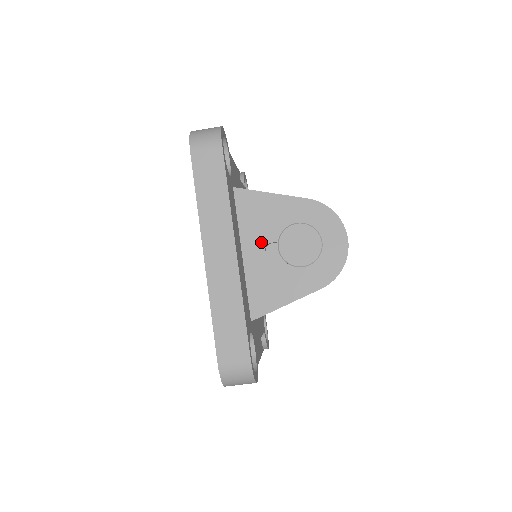
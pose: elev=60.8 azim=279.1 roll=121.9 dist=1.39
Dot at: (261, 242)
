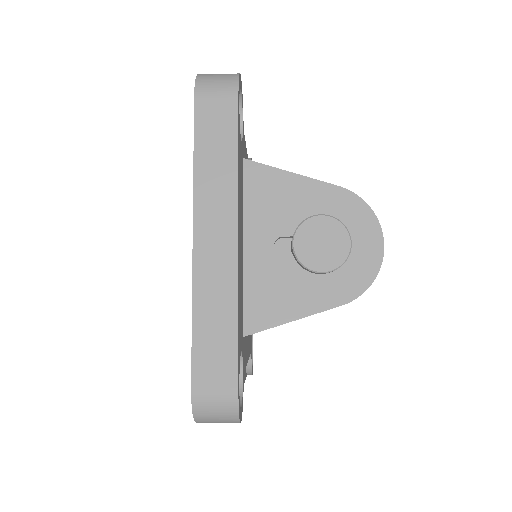
Dot at: (270, 234)
